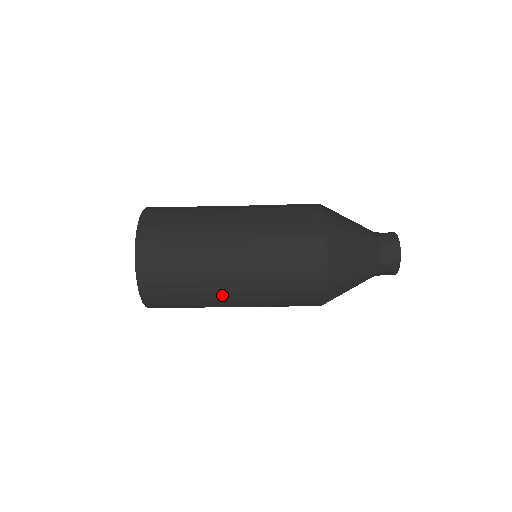
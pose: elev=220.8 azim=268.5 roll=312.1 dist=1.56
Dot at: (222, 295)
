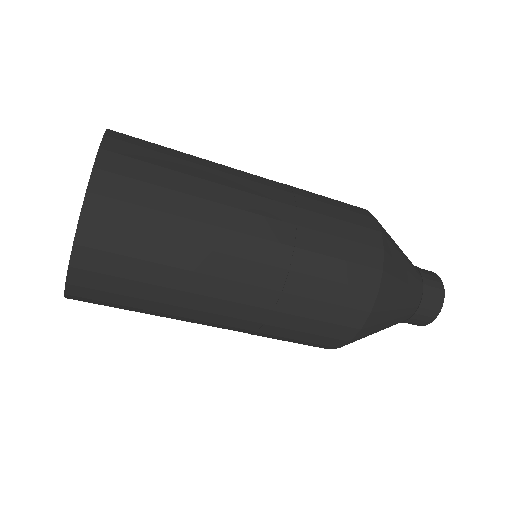
Dot at: (219, 284)
